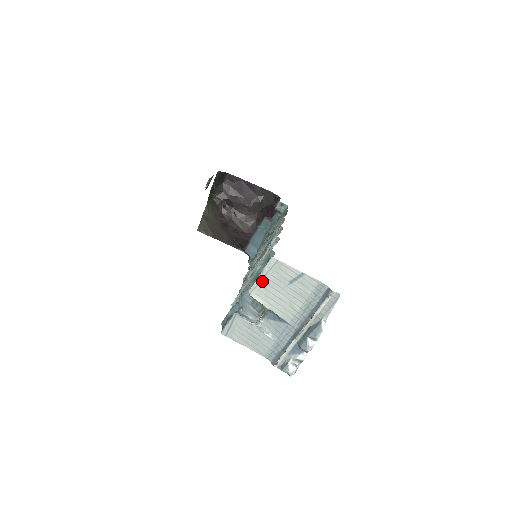
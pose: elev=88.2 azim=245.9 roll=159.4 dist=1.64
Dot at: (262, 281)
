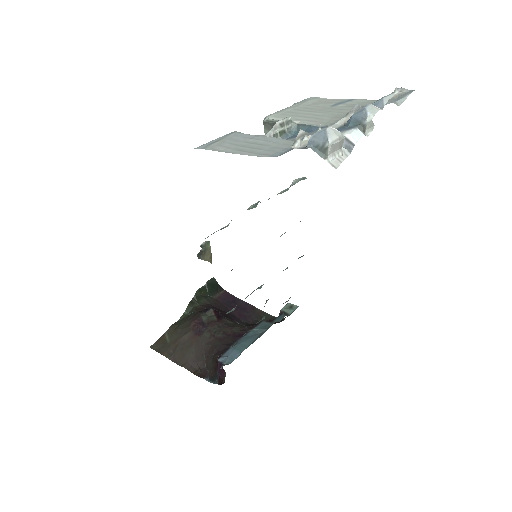
Dot at: (289, 109)
